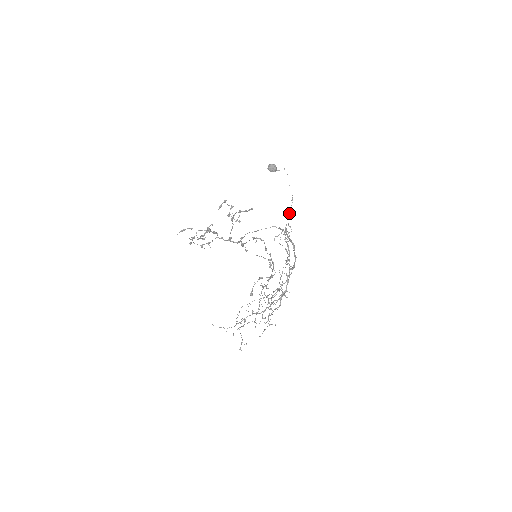
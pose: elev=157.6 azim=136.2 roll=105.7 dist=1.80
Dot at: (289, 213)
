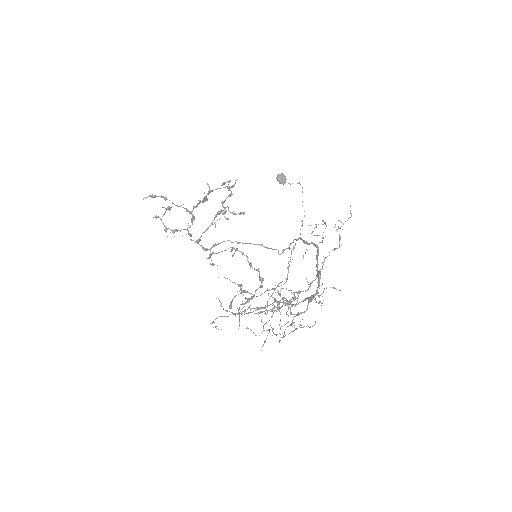
Dot at: (302, 225)
